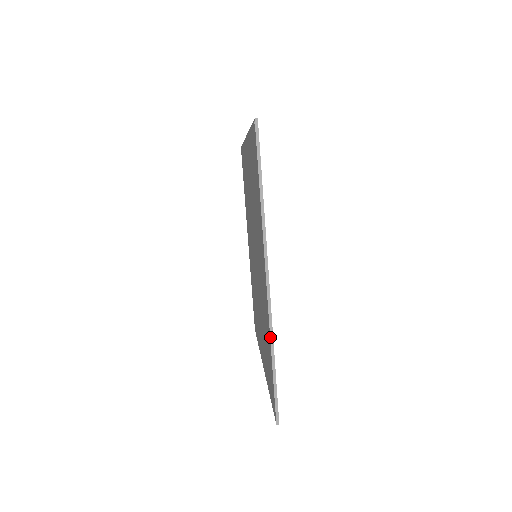
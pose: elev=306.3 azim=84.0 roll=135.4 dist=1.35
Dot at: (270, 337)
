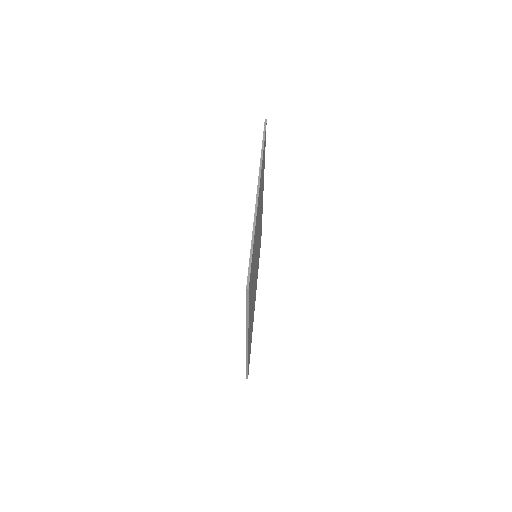
Dot at: (246, 358)
